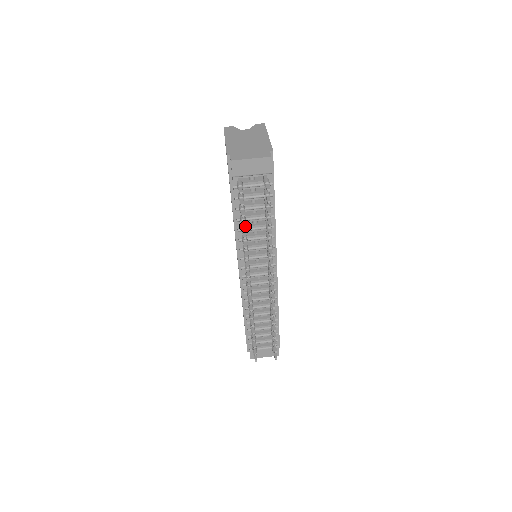
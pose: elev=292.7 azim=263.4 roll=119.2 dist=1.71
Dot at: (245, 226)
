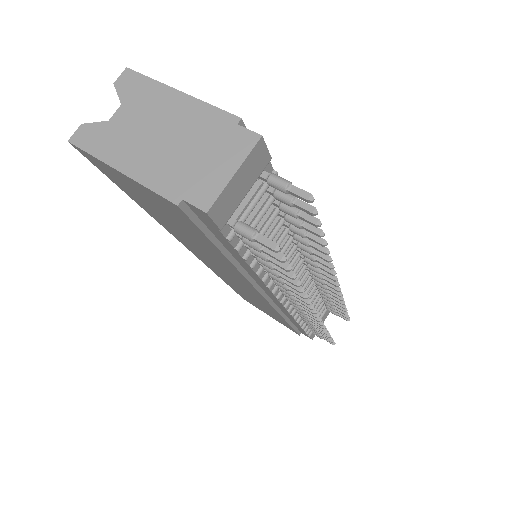
Dot at: (293, 274)
